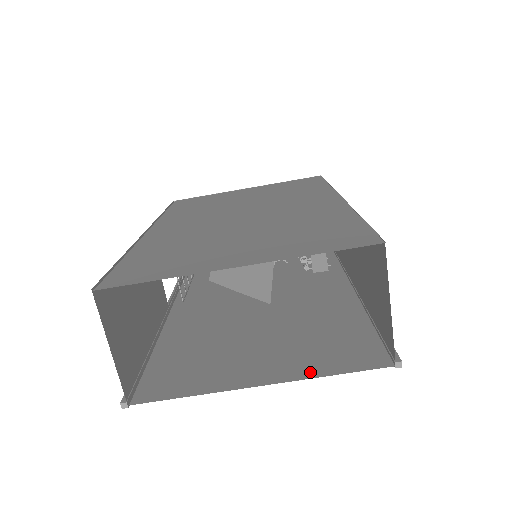
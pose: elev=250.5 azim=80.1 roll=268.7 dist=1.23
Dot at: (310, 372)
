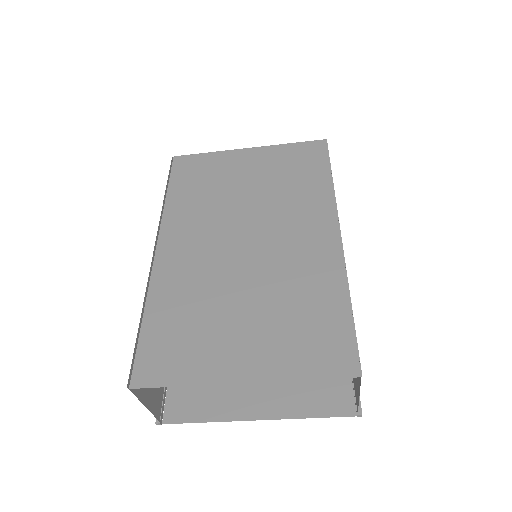
Dot at: (294, 411)
